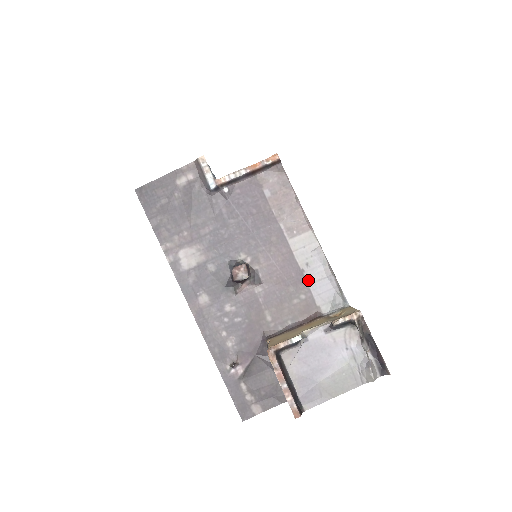
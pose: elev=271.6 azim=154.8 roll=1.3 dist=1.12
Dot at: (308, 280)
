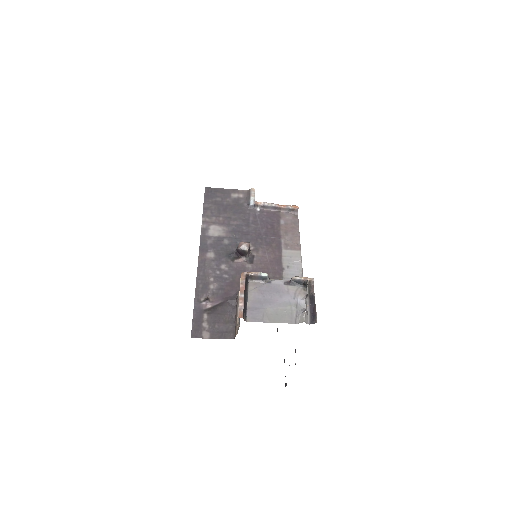
Dot at: (284, 275)
